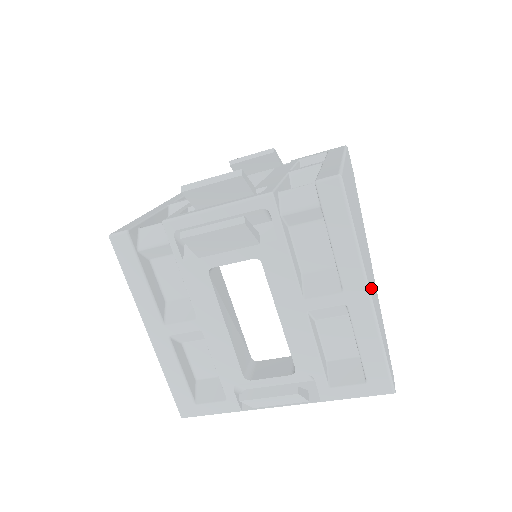
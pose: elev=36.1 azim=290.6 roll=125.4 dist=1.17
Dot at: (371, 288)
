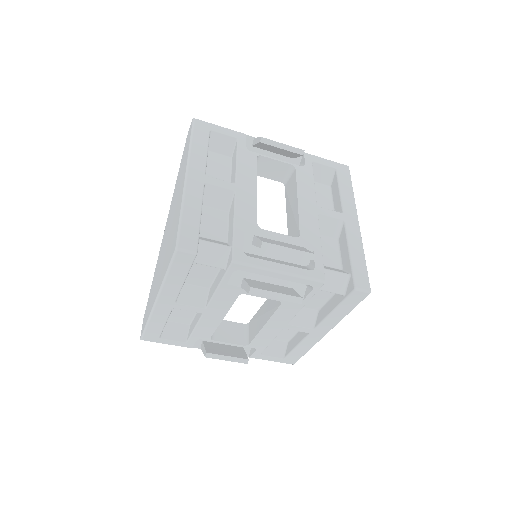
Dot at: occluded
